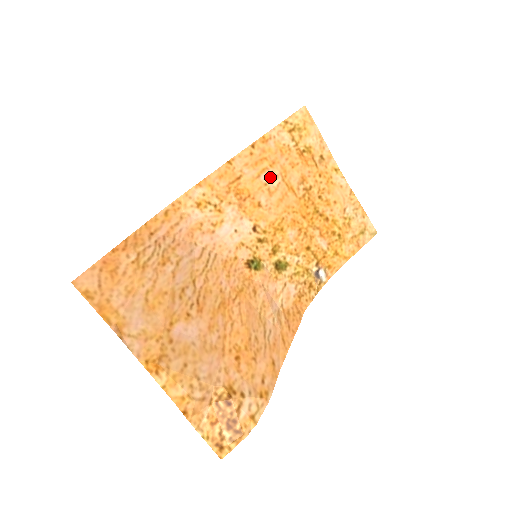
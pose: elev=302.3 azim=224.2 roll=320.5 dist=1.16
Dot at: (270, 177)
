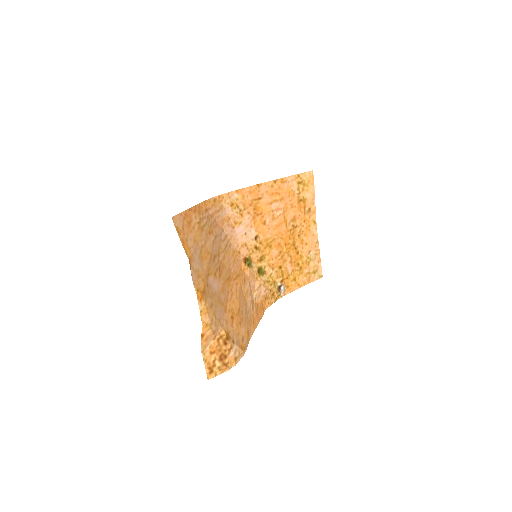
Dot at: (277, 207)
